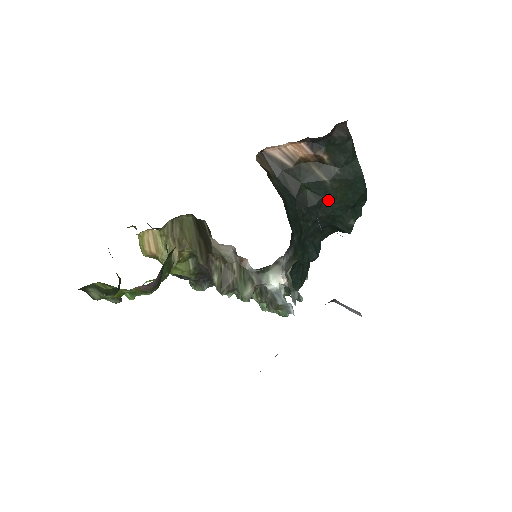
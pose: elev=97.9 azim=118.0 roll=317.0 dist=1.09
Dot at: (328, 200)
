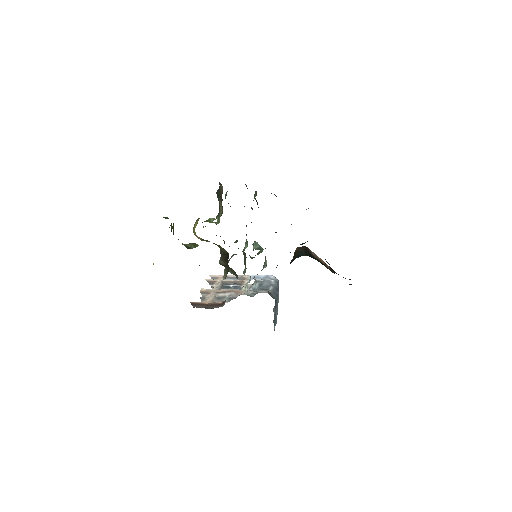
Dot at: occluded
